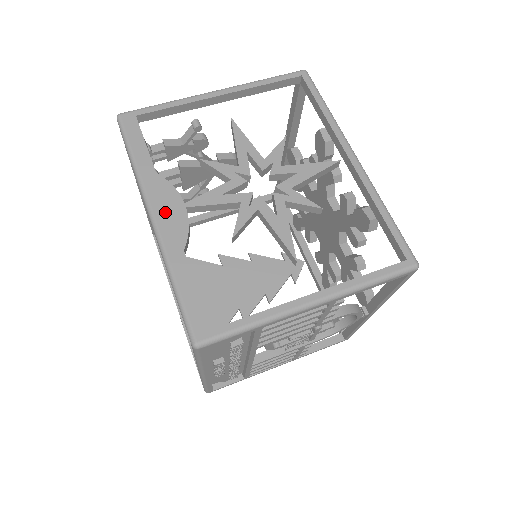
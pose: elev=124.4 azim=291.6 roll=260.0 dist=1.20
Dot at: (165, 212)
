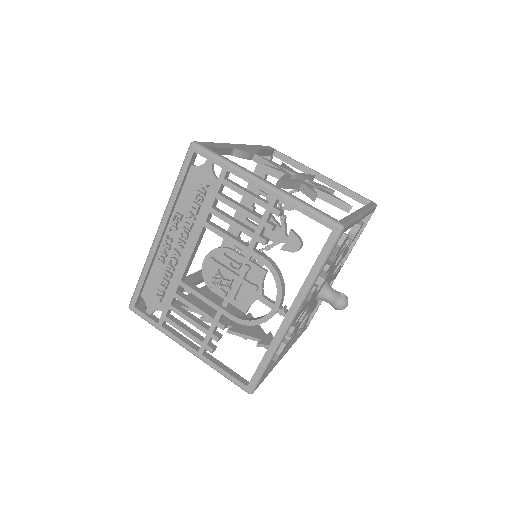
Dot at: (244, 147)
